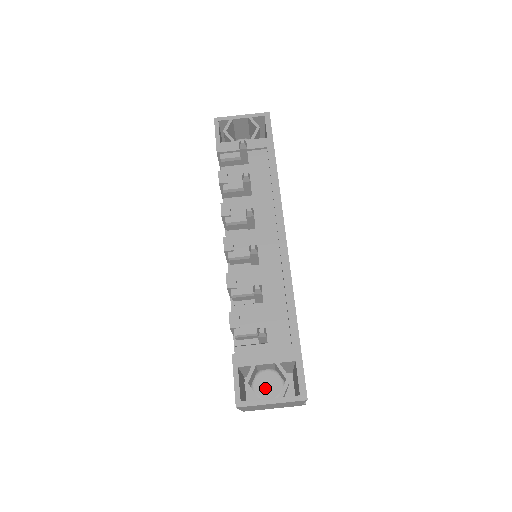
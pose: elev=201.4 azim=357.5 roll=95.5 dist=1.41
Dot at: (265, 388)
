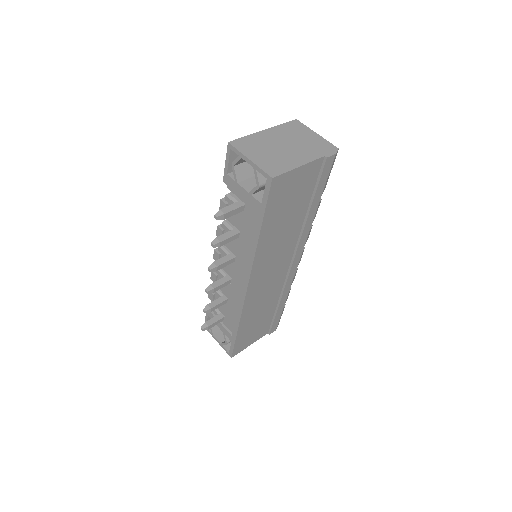
Dot at: occluded
